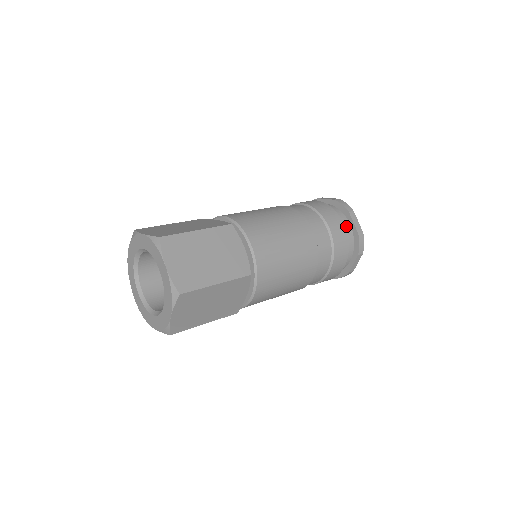
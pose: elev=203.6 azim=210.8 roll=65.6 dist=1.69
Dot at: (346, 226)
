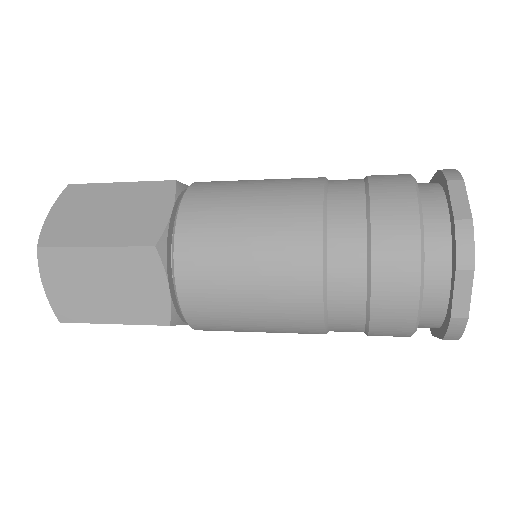
Dot at: (435, 290)
